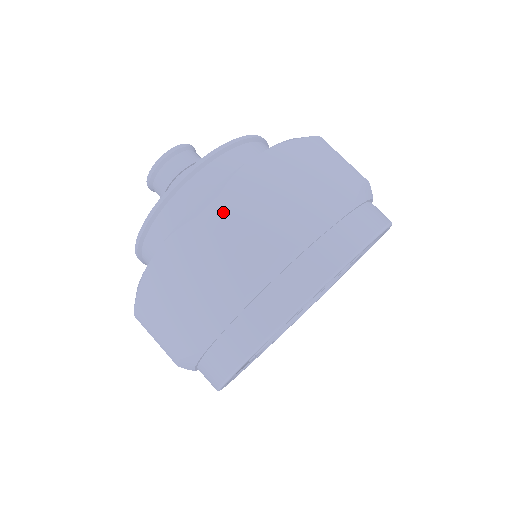
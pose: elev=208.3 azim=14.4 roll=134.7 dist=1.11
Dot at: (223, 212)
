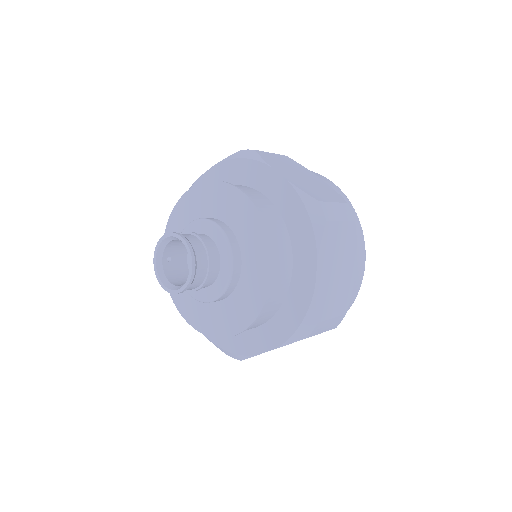
Dot at: (321, 325)
